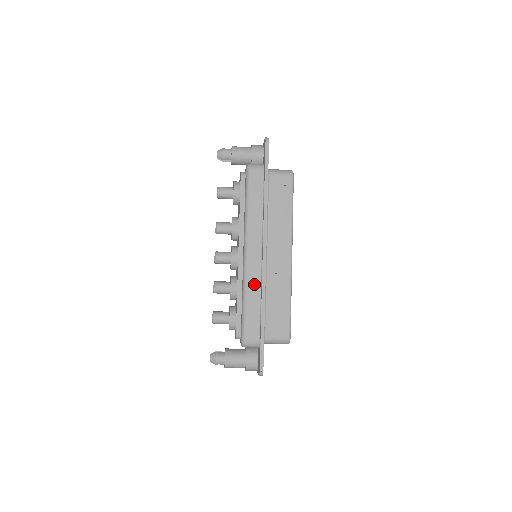
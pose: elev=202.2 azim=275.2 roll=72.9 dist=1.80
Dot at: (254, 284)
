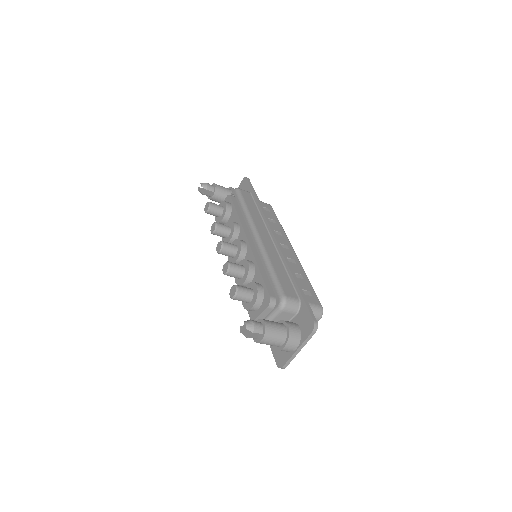
Dot at: (274, 256)
